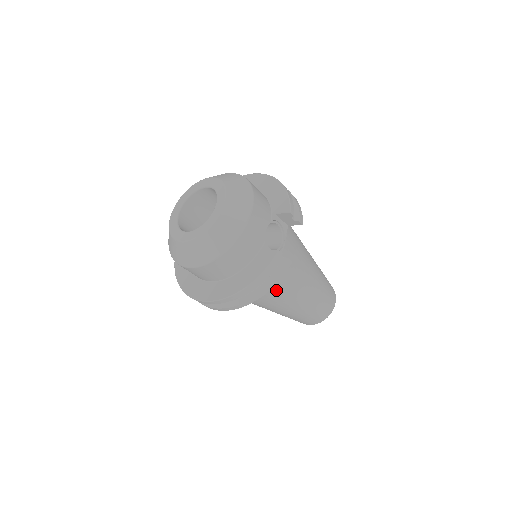
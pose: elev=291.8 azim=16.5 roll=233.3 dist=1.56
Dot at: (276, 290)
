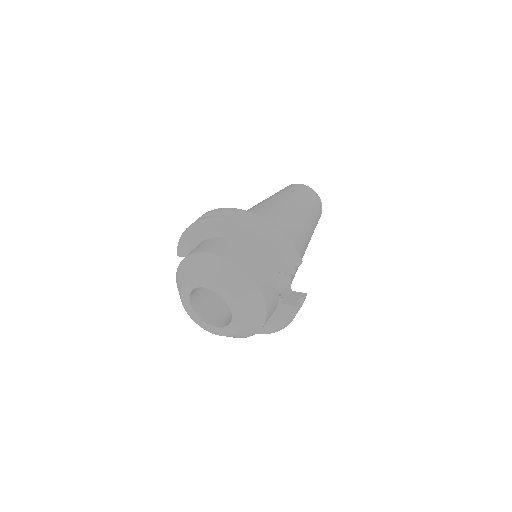
Dot at: occluded
